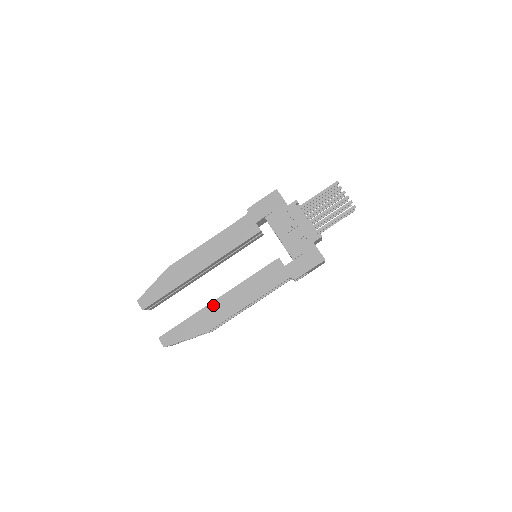
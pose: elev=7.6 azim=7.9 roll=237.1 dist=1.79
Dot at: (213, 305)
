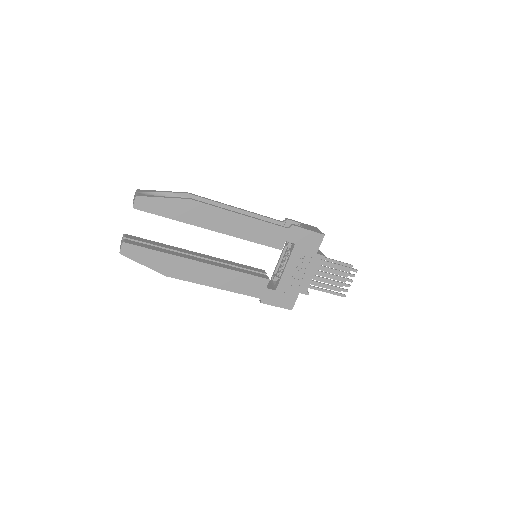
Dot at: (191, 263)
